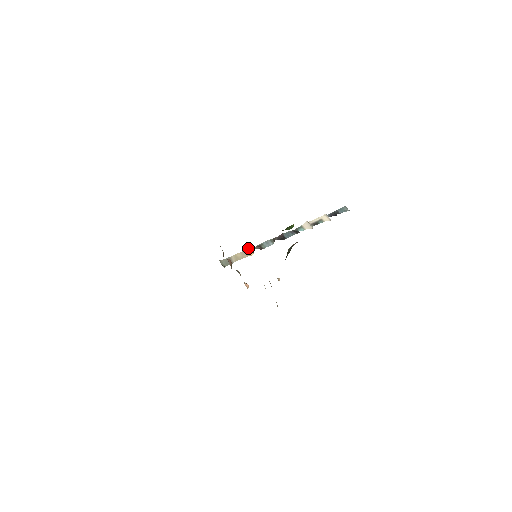
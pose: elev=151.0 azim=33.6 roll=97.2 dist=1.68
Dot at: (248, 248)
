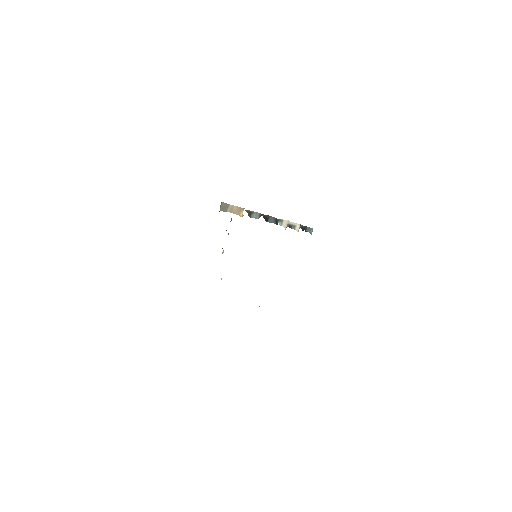
Dot at: (244, 208)
